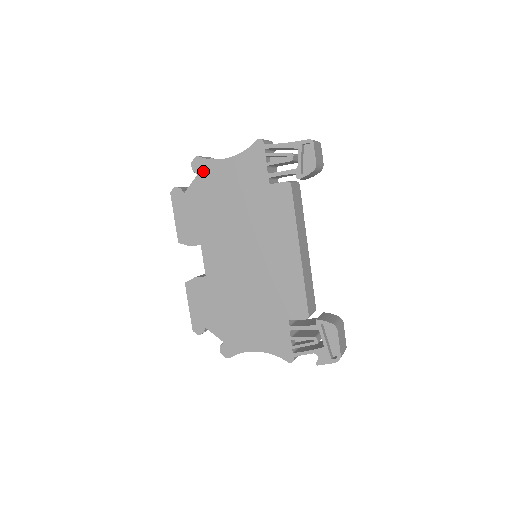
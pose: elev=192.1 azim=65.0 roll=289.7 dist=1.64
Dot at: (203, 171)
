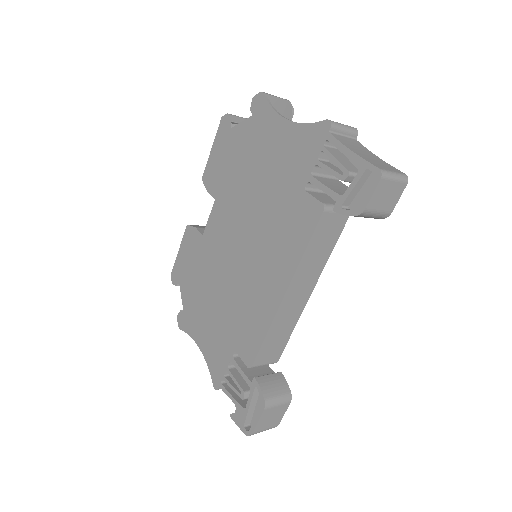
Dot at: (258, 116)
